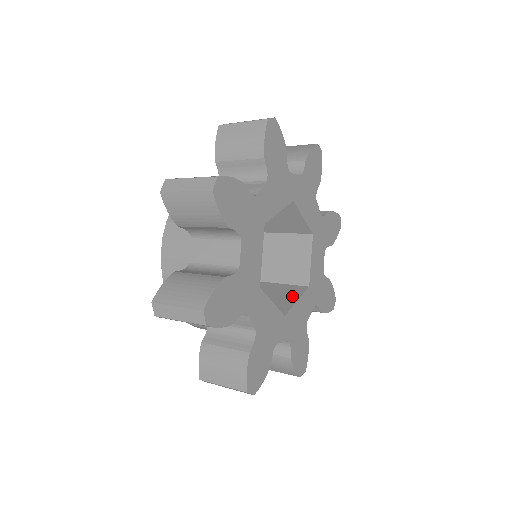
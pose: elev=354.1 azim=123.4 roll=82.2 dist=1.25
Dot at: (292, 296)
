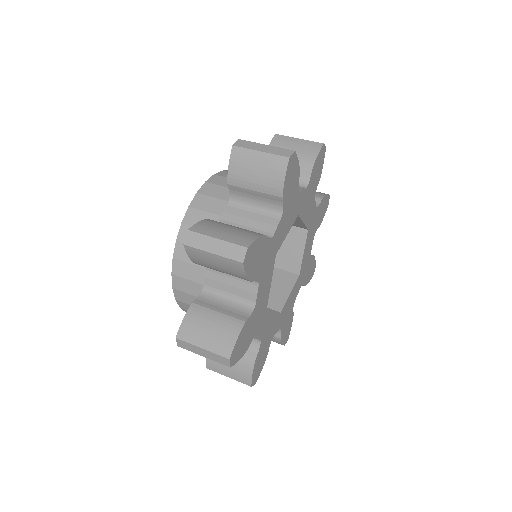
Dot at: (285, 286)
